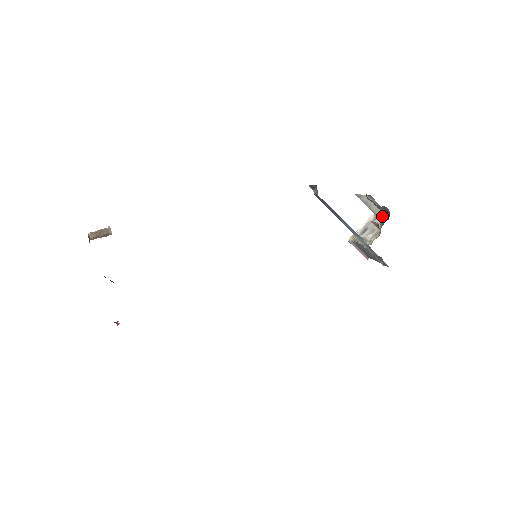
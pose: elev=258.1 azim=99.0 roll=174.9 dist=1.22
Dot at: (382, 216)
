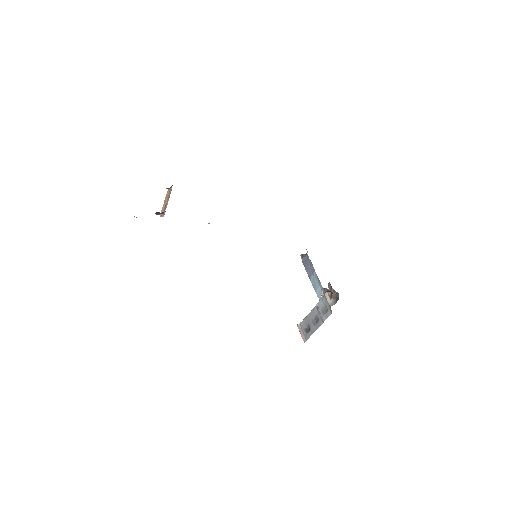
Dot at: occluded
